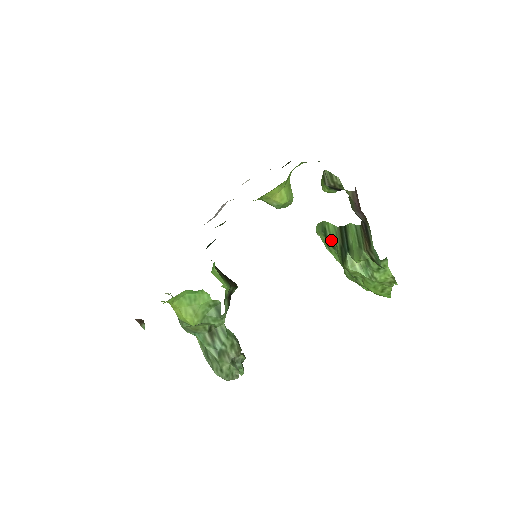
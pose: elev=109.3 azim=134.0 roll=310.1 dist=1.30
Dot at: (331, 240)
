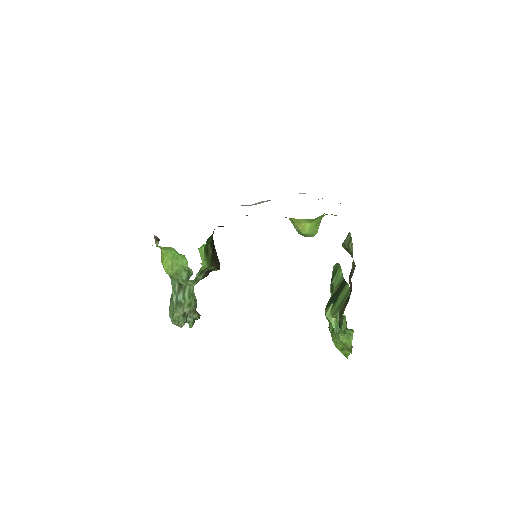
Dot at: (333, 283)
